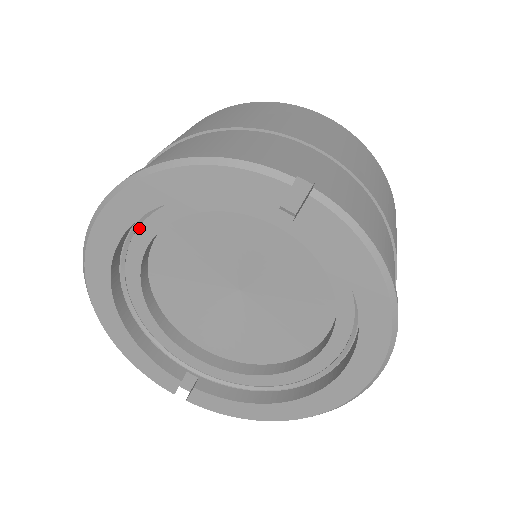
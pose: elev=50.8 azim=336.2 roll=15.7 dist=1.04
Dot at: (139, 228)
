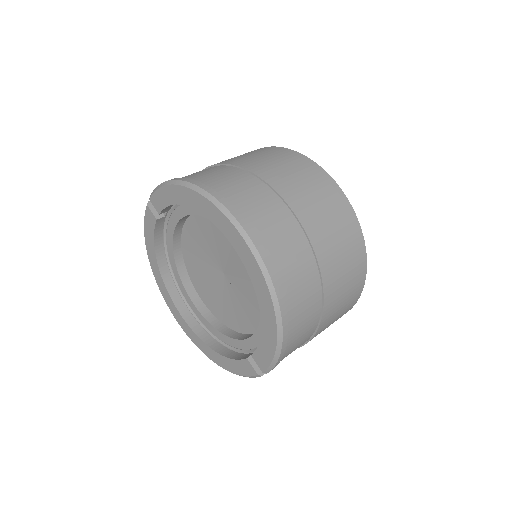
Dot at: (182, 292)
